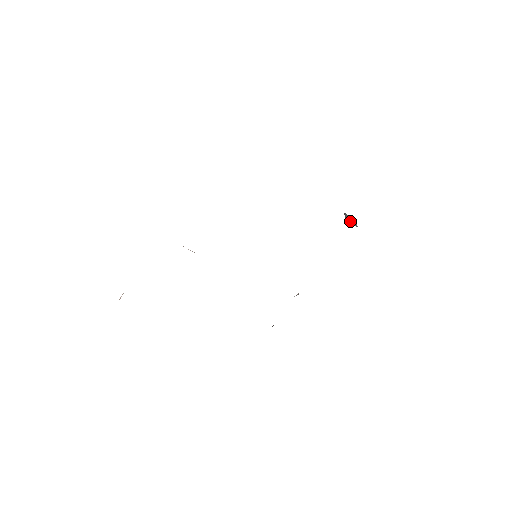
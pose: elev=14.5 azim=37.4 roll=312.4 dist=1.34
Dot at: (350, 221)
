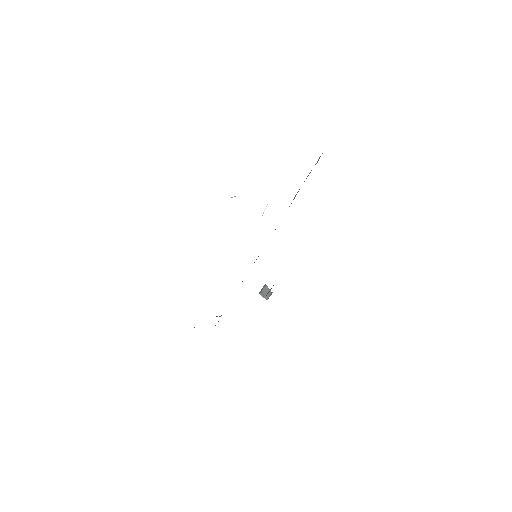
Dot at: (265, 293)
